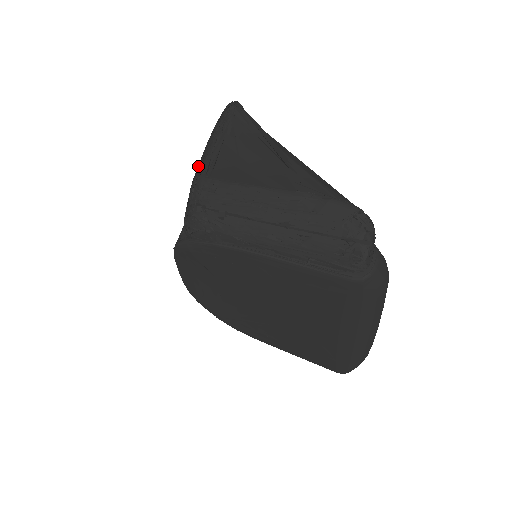
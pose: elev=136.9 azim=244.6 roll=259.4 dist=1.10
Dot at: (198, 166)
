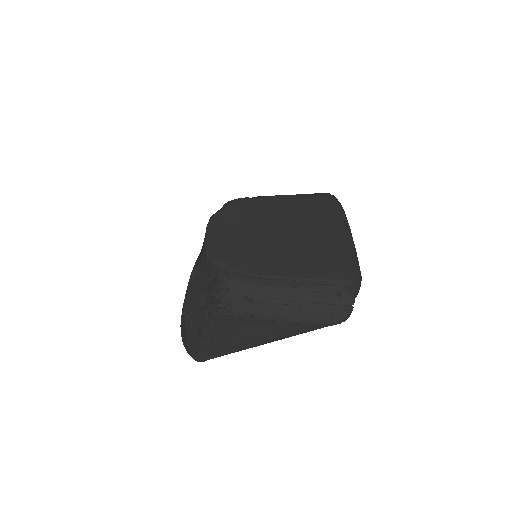
Dot at: occluded
